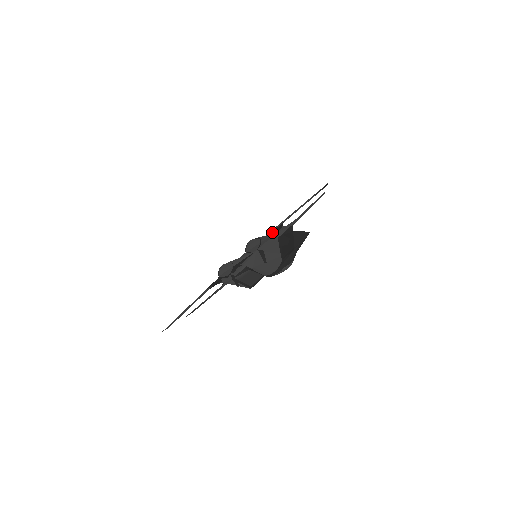
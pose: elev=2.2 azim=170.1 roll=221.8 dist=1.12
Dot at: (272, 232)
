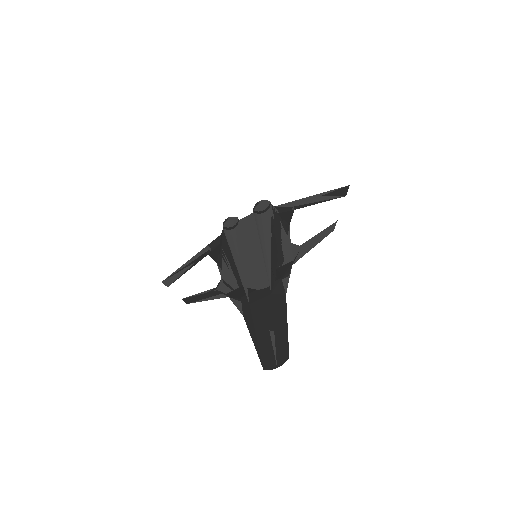
Dot at: (278, 231)
